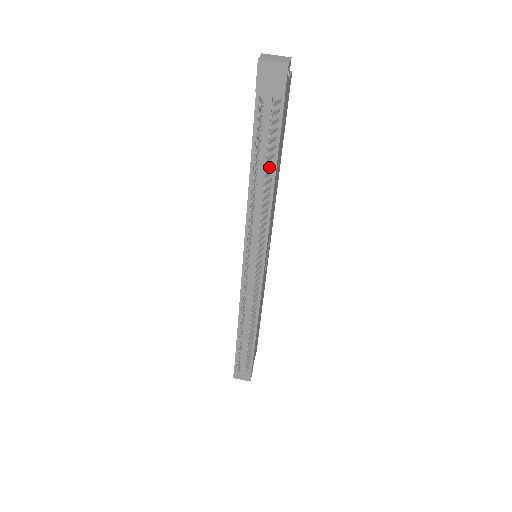
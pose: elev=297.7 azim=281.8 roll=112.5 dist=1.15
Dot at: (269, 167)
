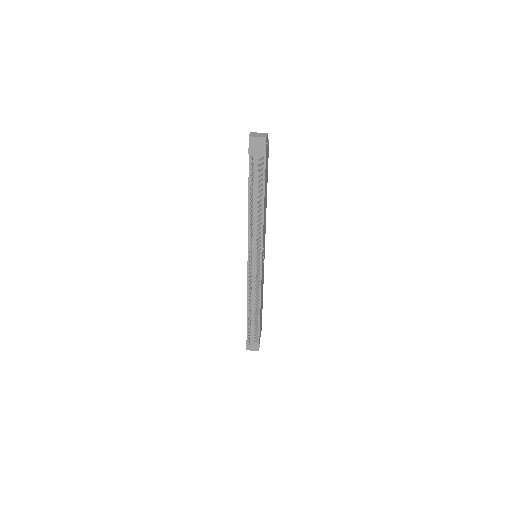
Dot at: (260, 197)
